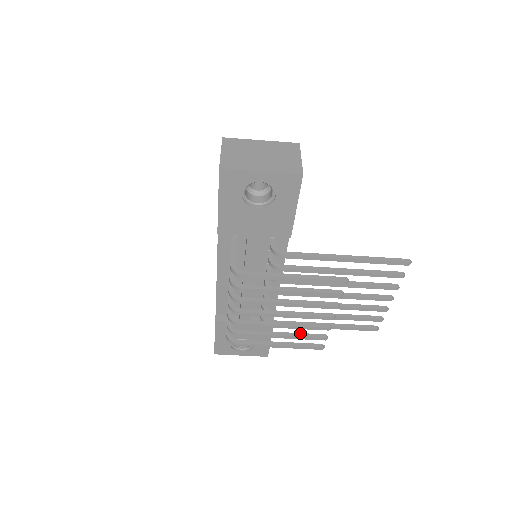
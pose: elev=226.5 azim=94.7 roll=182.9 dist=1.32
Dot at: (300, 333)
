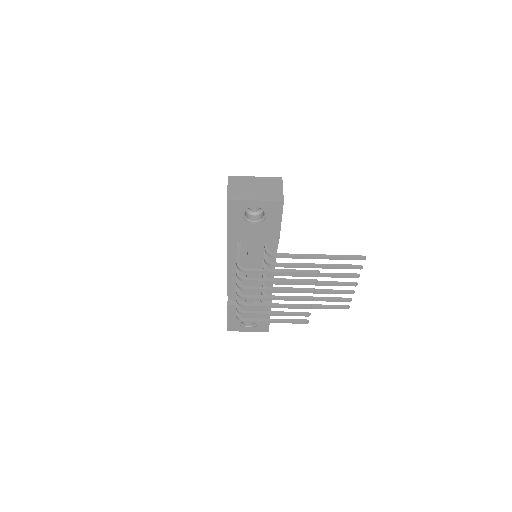
Dot at: (290, 312)
